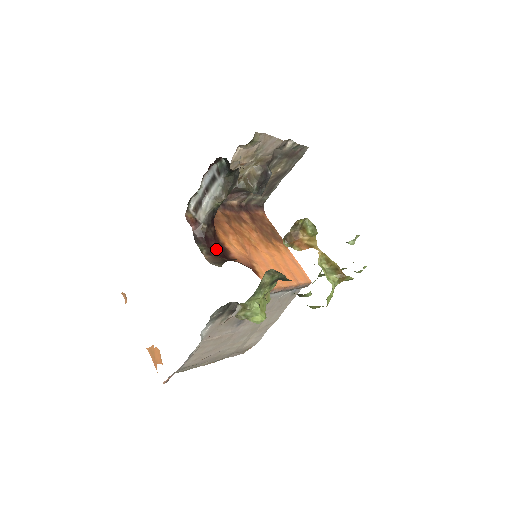
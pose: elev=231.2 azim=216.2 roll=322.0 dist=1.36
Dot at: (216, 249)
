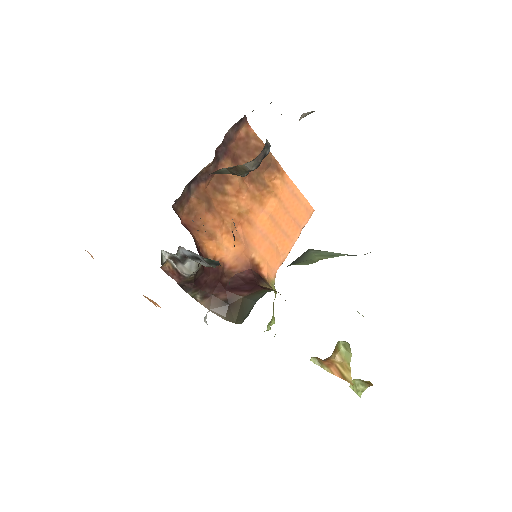
Dot at: (210, 282)
